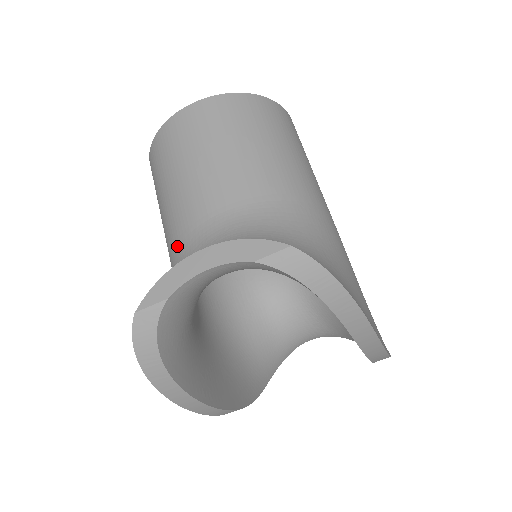
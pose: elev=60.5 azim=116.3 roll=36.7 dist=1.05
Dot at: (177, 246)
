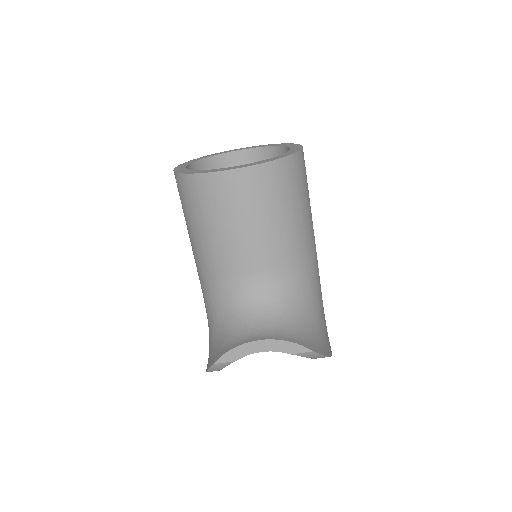
Dot at: (214, 276)
